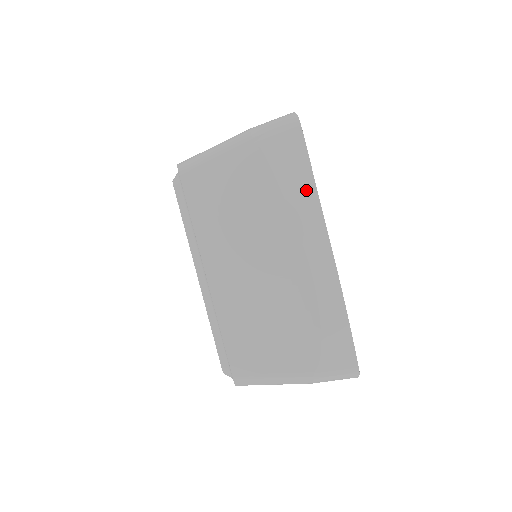
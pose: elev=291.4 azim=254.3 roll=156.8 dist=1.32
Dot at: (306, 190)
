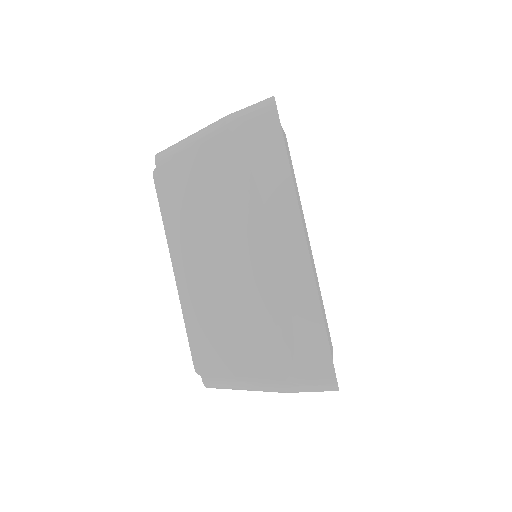
Dot at: (280, 177)
